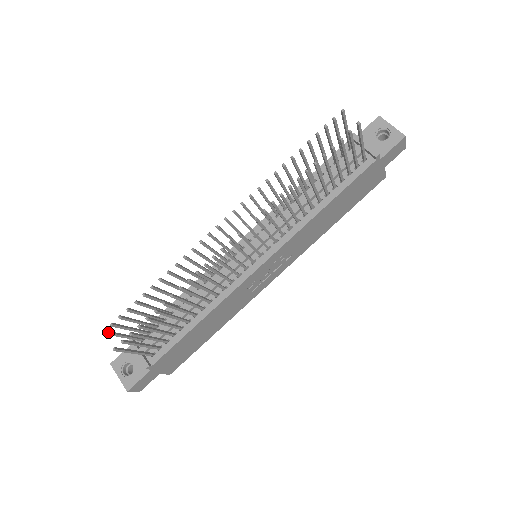
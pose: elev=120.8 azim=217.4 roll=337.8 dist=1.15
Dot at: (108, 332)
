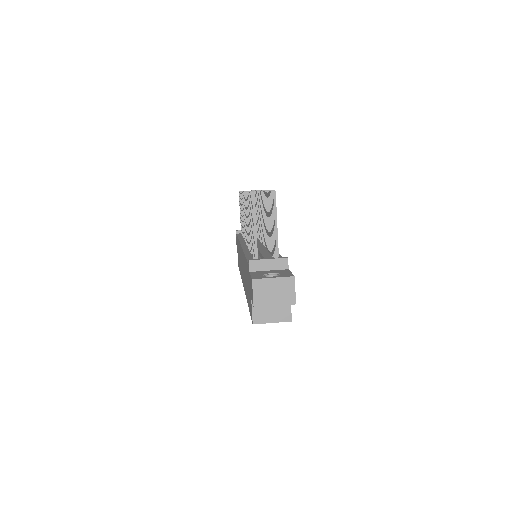
Dot at: (253, 198)
